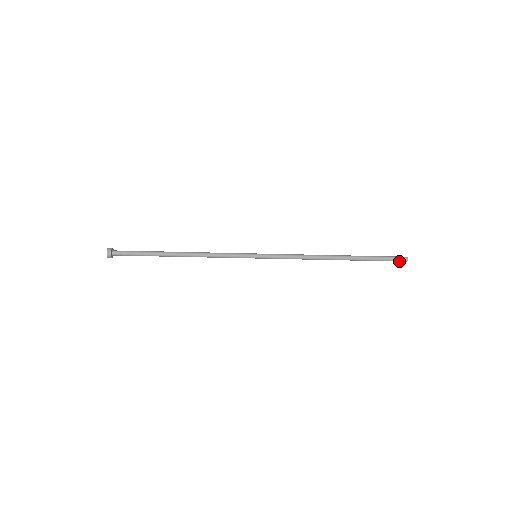
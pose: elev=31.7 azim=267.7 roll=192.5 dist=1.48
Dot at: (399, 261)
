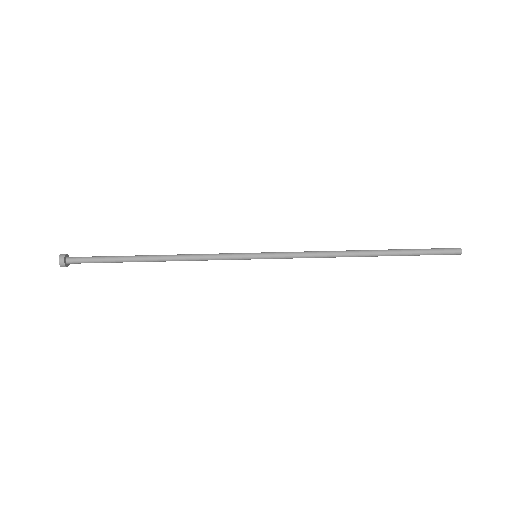
Dot at: (450, 251)
